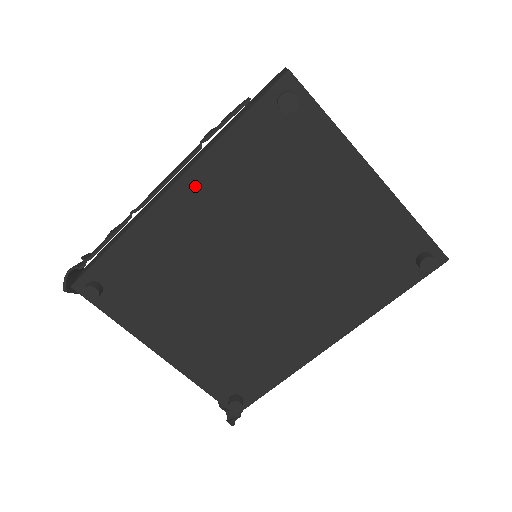
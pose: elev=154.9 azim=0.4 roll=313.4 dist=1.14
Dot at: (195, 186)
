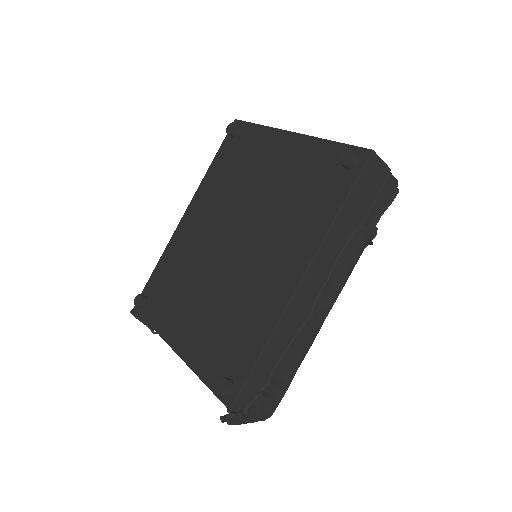
Dot at: (196, 204)
